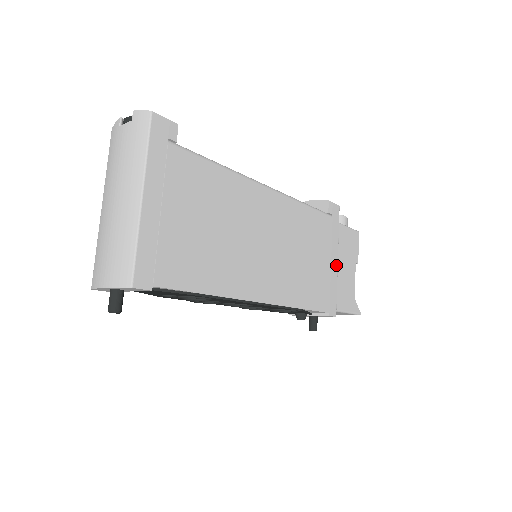
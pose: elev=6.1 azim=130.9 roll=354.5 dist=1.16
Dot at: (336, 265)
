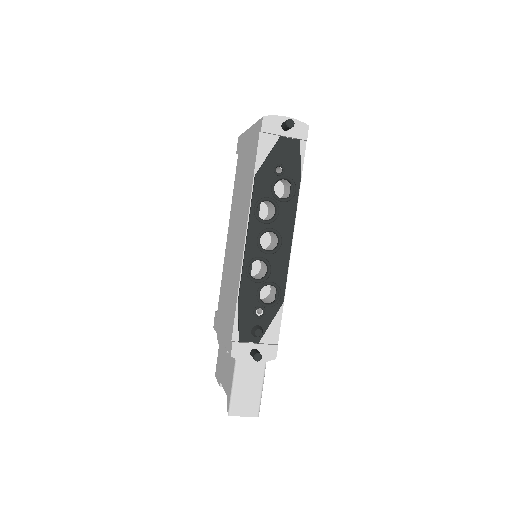
Dot at: occluded
